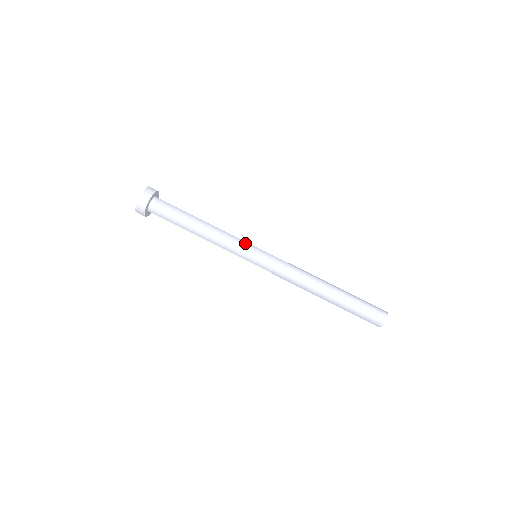
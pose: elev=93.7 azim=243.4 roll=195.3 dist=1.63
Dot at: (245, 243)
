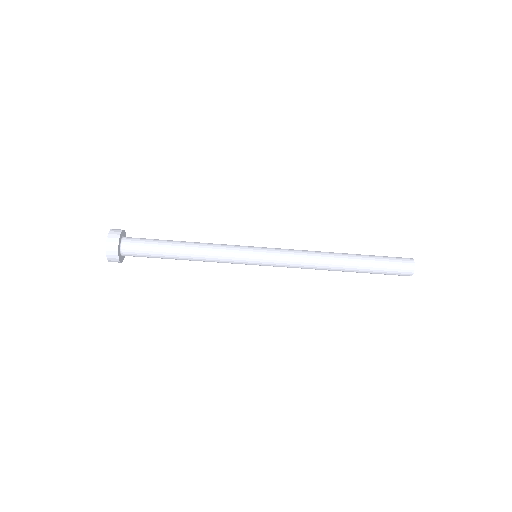
Dot at: (239, 255)
